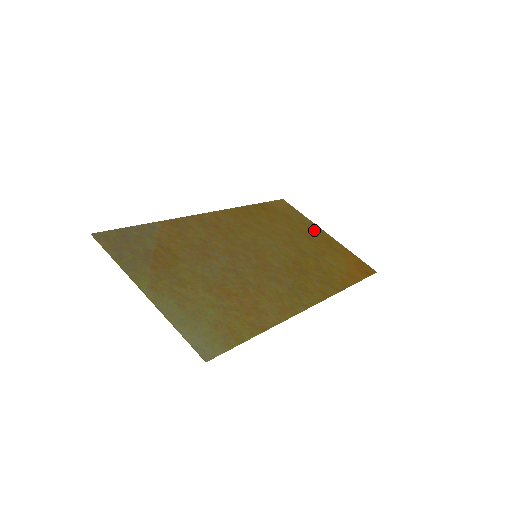
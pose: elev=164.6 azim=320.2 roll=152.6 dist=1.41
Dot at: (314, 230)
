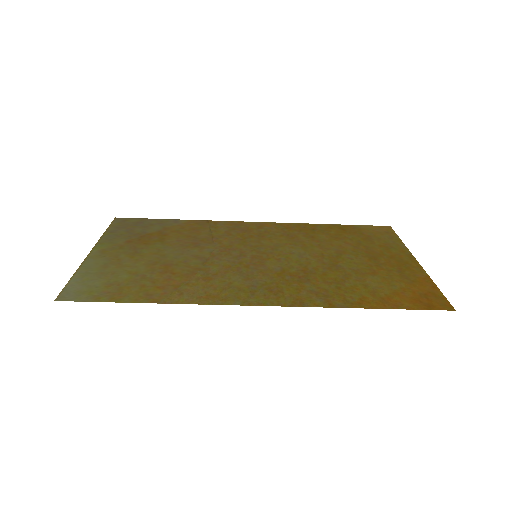
Dot at: (396, 254)
